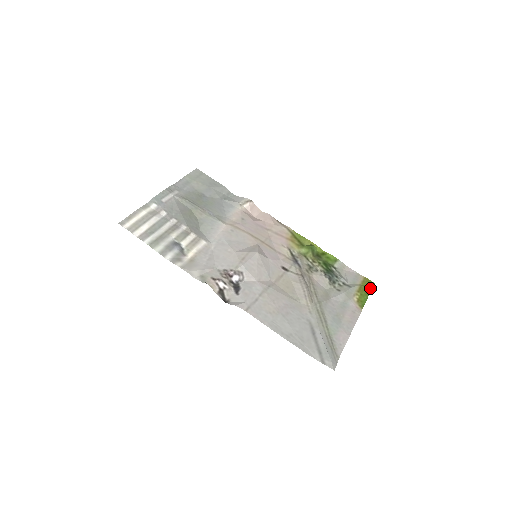
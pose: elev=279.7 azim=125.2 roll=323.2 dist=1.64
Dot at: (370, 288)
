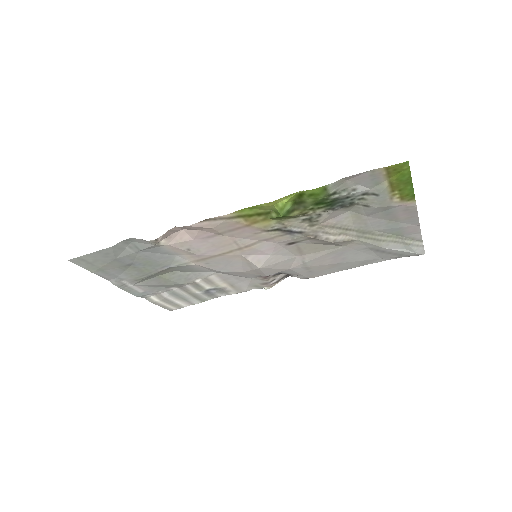
Dot at: (406, 174)
